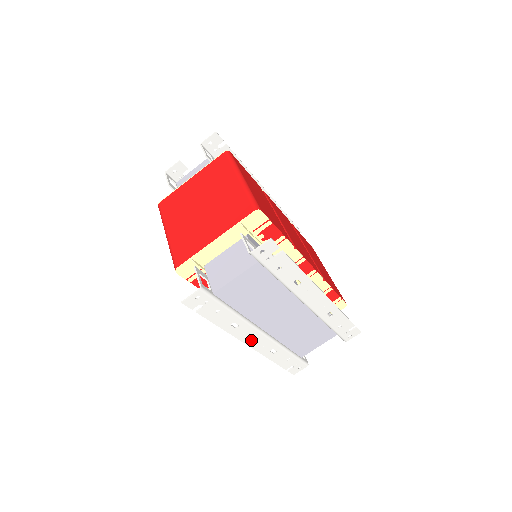
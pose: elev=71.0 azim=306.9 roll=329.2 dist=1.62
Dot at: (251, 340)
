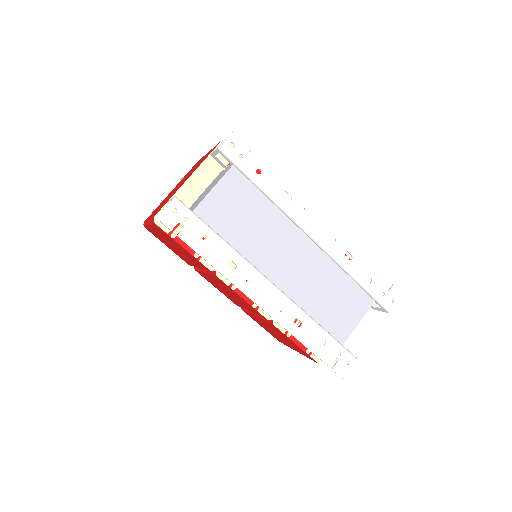
Dot at: (260, 296)
